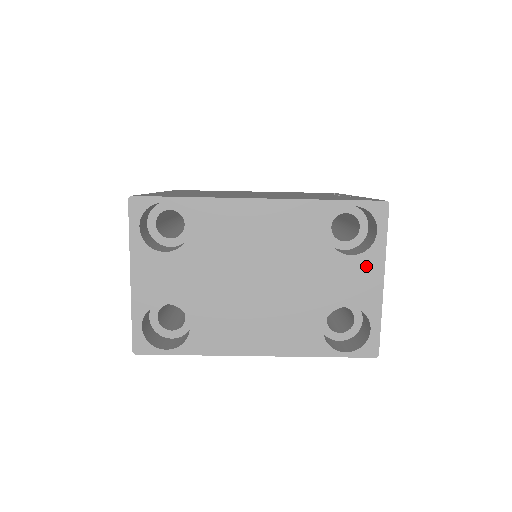
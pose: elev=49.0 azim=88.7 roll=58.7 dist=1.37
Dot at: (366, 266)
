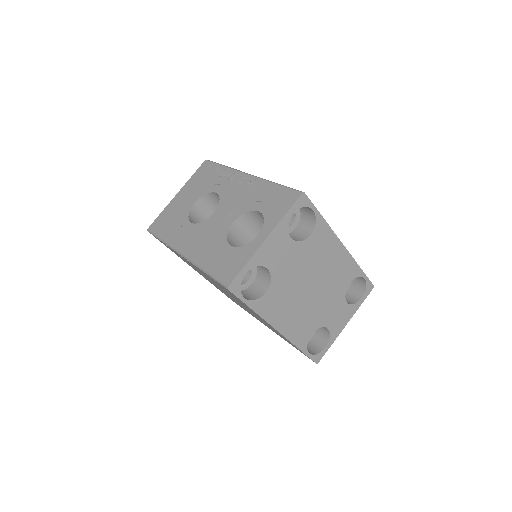
Dot at: (347, 312)
